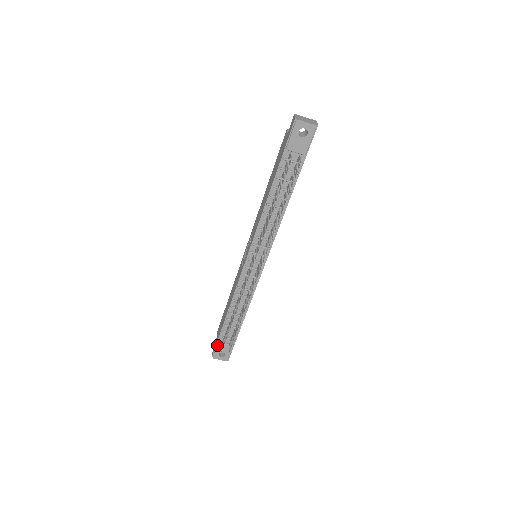
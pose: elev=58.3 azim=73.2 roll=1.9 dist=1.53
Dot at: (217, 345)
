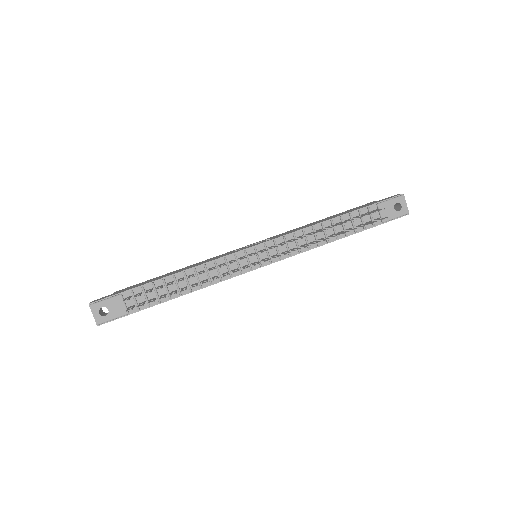
Dot at: (115, 296)
